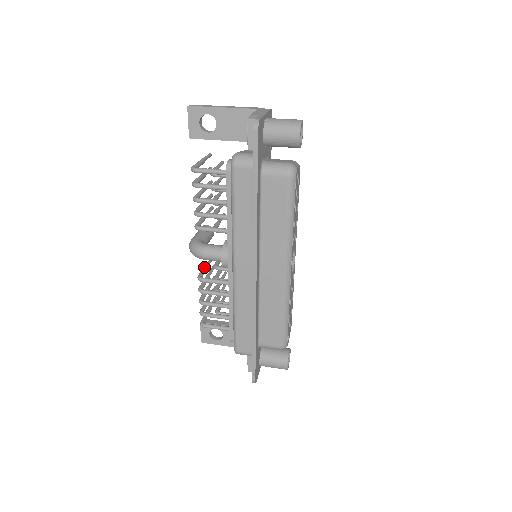
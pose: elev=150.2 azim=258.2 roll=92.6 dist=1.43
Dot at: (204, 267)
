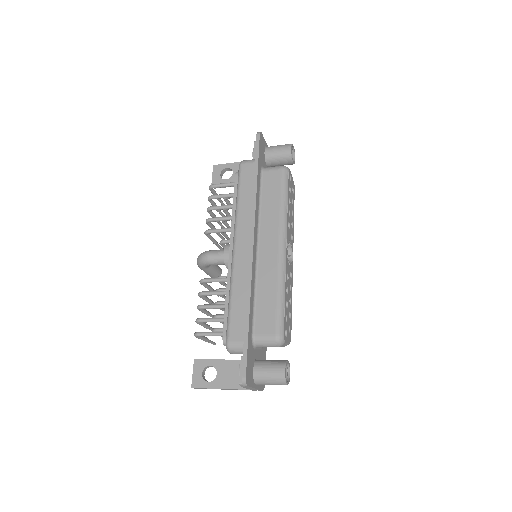
Dot at: occluded
